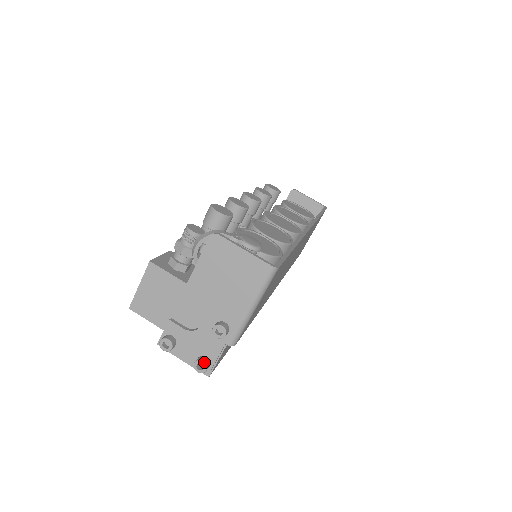
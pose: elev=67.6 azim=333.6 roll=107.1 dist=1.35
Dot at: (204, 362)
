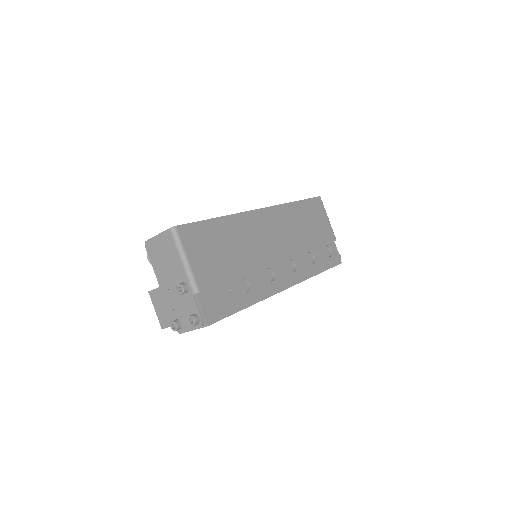
Dot at: (190, 316)
